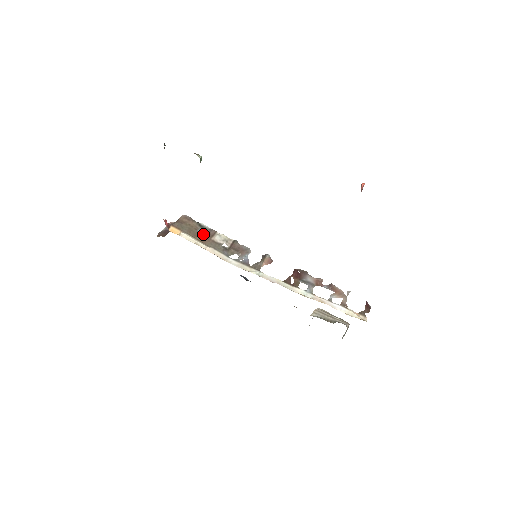
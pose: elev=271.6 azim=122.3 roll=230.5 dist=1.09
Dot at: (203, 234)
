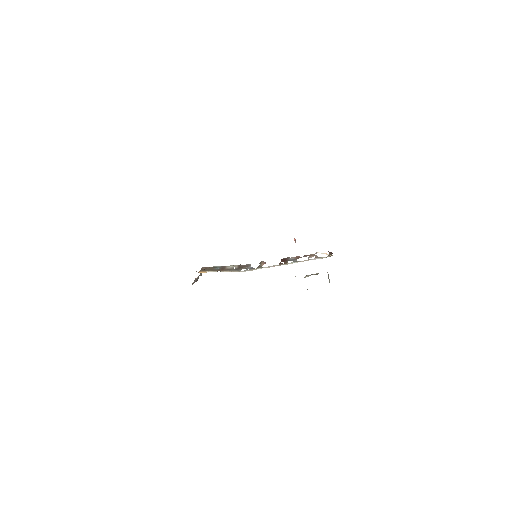
Dot at: (219, 269)
